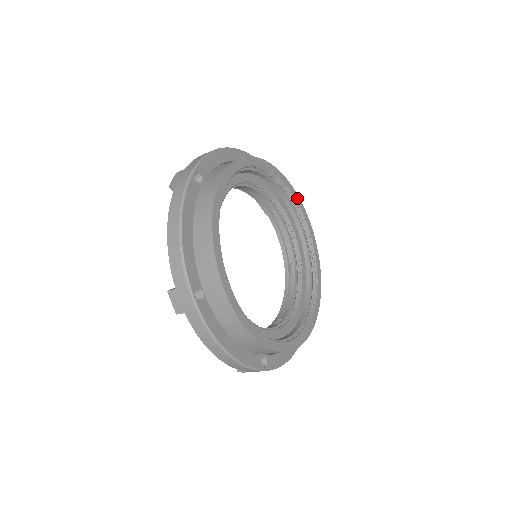
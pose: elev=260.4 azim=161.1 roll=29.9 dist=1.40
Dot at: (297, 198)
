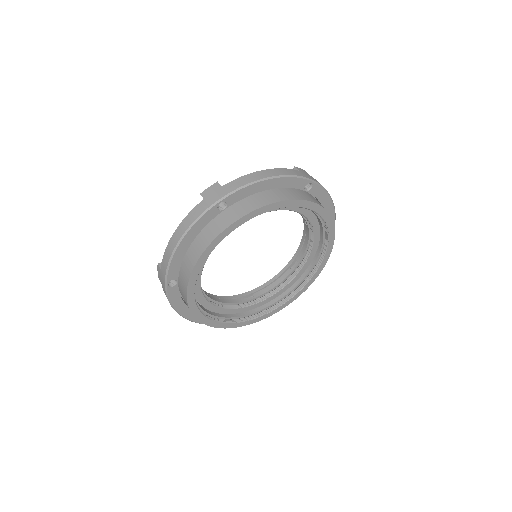
Dot at: (331, 228)
